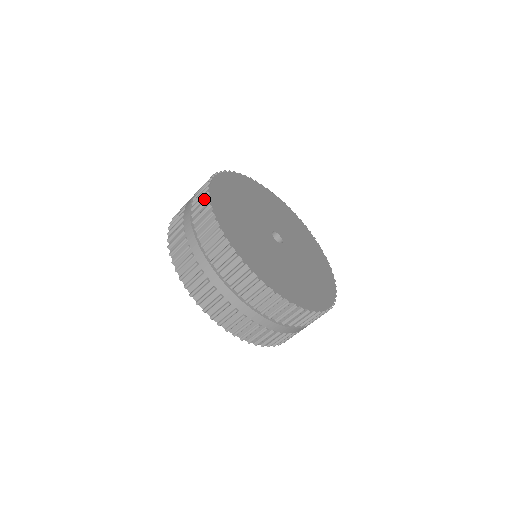
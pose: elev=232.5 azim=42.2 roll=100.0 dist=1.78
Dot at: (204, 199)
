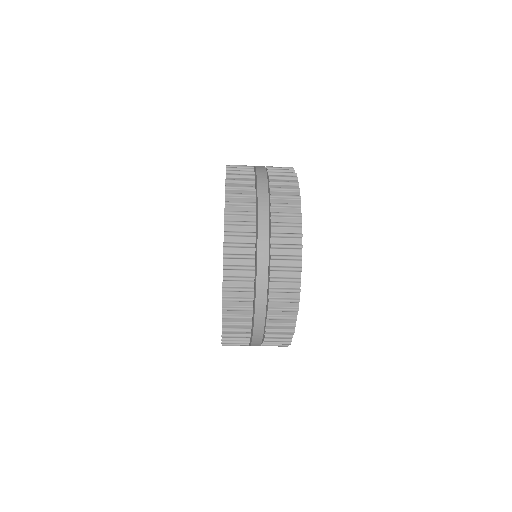
Dot at: (292, 209)
